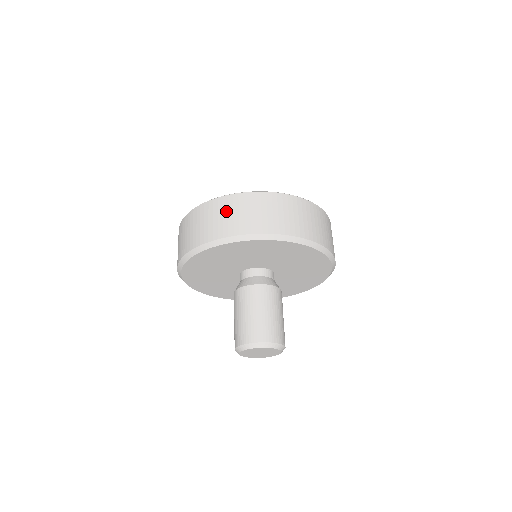
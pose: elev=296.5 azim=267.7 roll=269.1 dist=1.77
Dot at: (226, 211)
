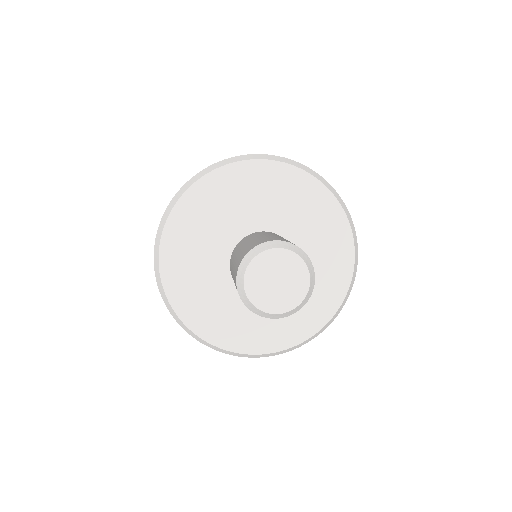
Dot at: occluded
